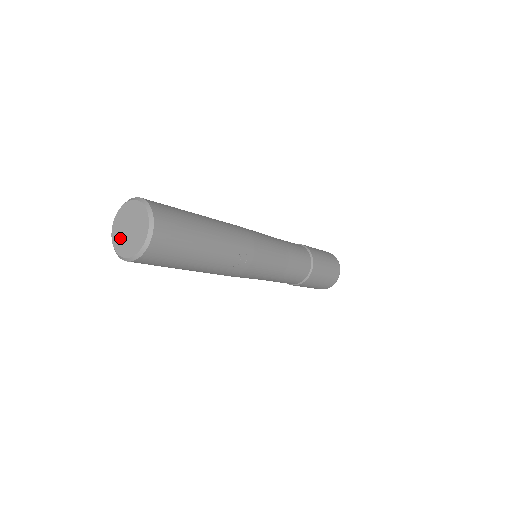
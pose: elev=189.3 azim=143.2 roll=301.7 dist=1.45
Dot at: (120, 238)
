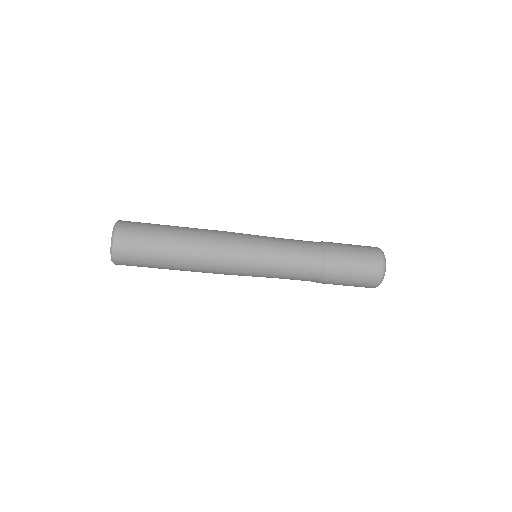
Dot at: occluded
